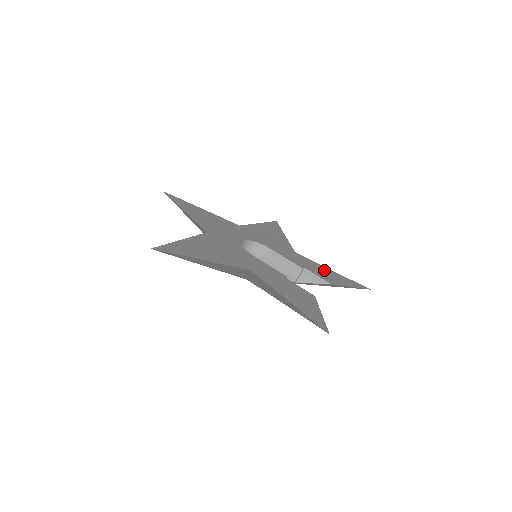
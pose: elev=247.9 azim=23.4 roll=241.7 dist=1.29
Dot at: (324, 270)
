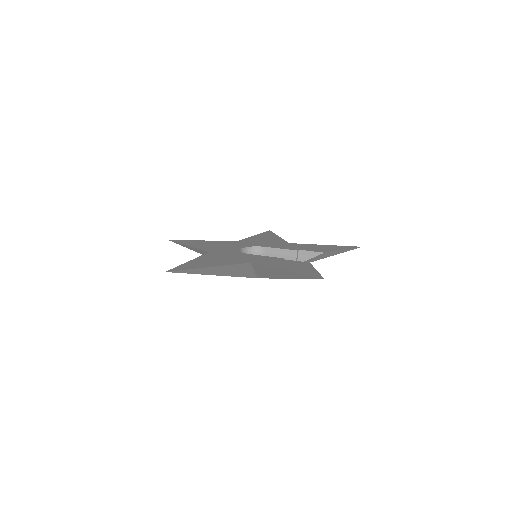
Dot at: (317, 246)
